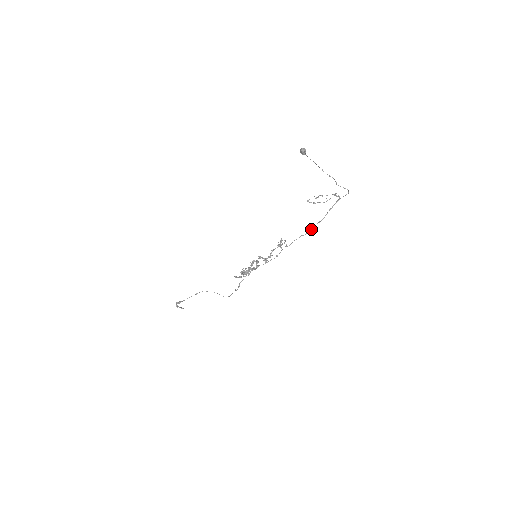
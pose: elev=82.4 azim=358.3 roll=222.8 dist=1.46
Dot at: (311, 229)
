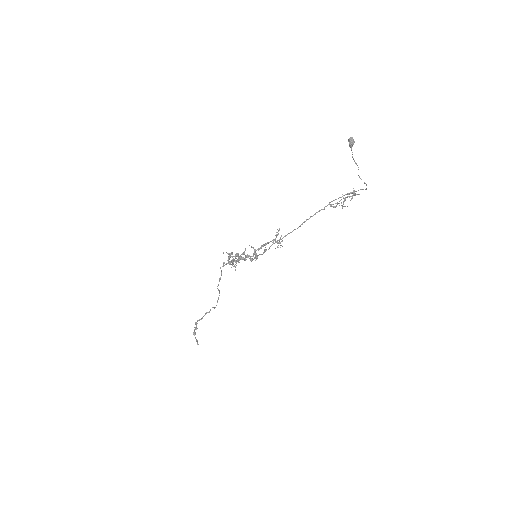
Dot at: (306, 220)
